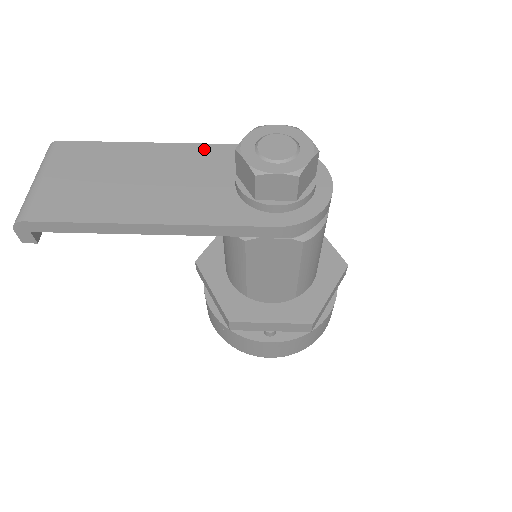
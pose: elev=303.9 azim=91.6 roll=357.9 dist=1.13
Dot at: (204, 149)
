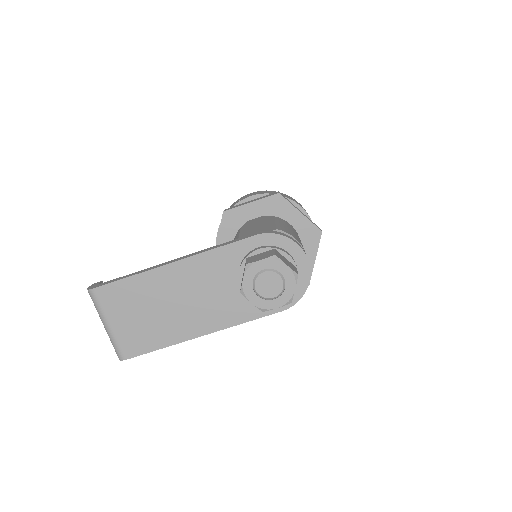
Dot at: (204, 259)
